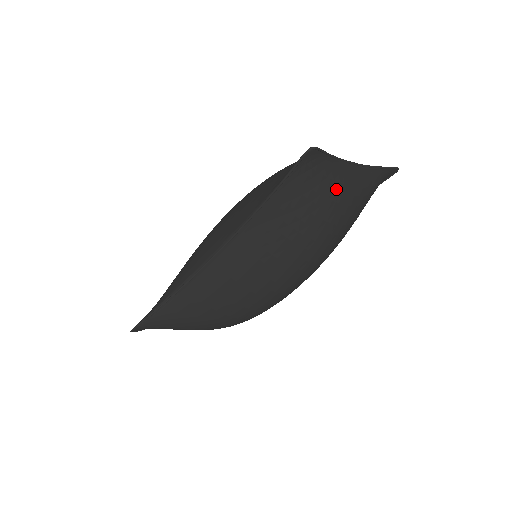
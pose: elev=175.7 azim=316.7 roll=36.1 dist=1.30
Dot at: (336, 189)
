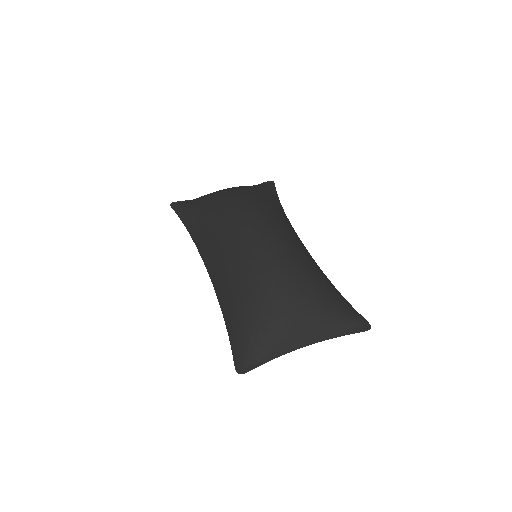
Dot at: occluded
